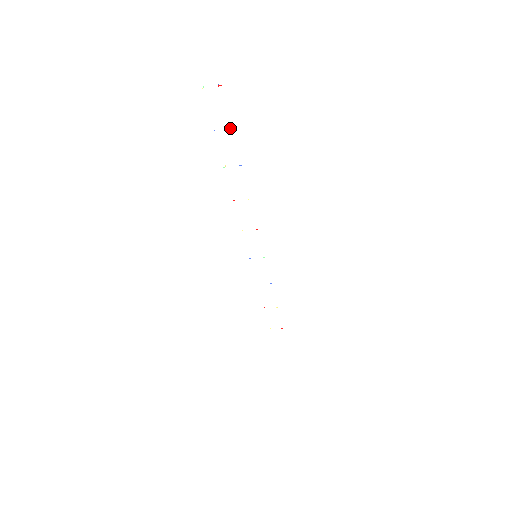
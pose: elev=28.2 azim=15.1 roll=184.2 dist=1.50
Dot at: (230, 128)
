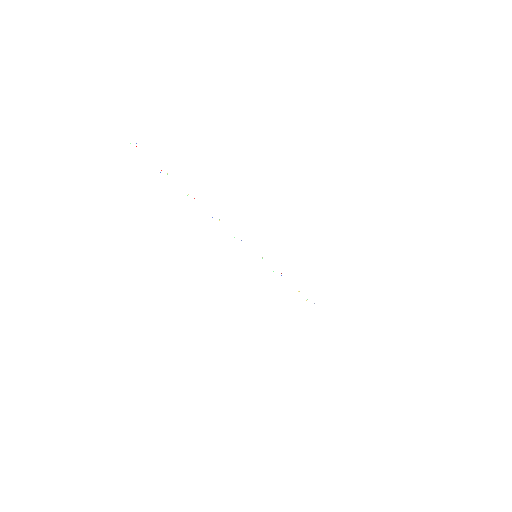
Dot at: (167, 174)
